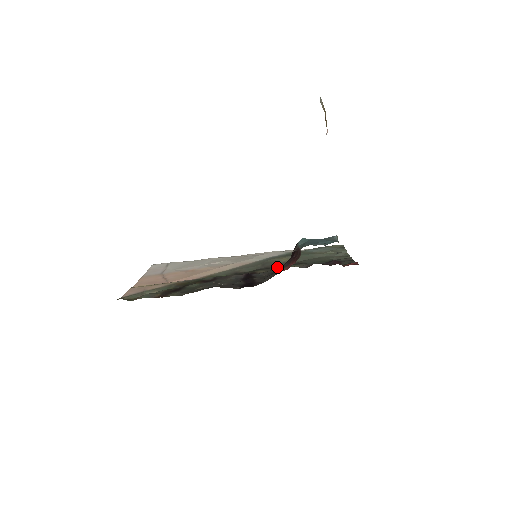
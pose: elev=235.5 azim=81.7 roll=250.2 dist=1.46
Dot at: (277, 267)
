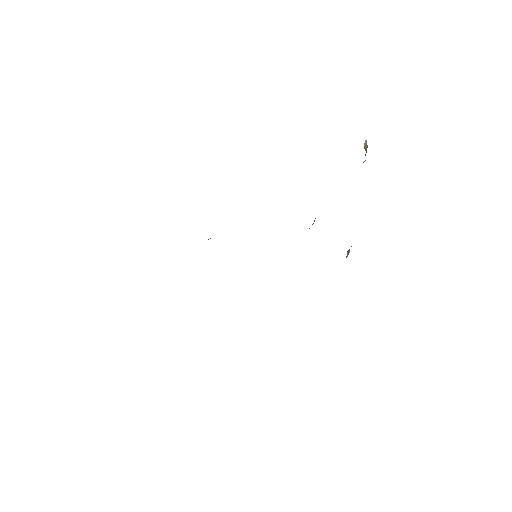
Dot at: occluded
